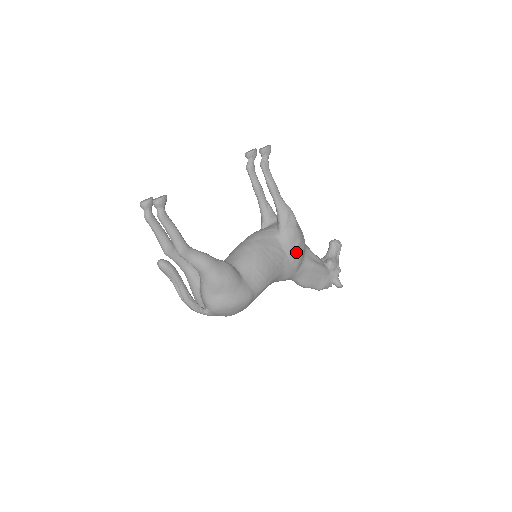
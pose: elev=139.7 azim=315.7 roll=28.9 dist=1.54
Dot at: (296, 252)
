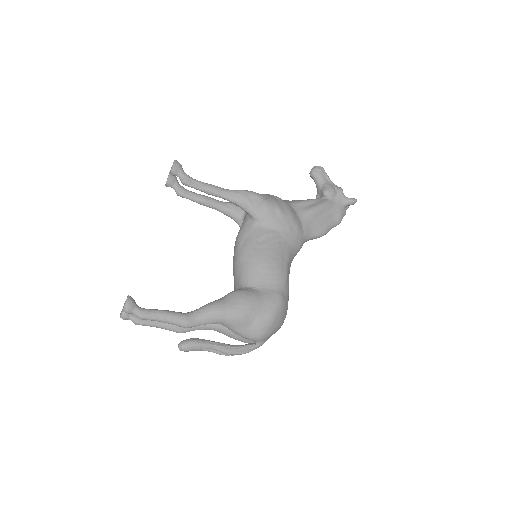
Dot at: (284, 220)
